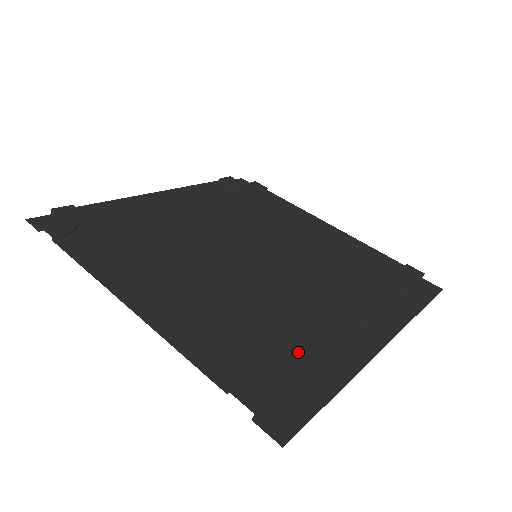
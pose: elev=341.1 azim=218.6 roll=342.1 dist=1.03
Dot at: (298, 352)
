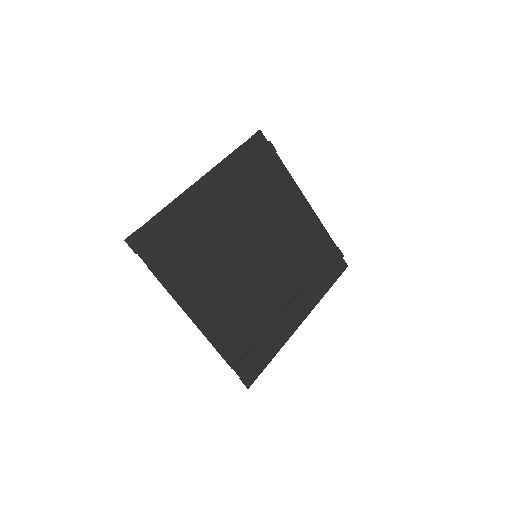
Dot at: (263, 340)
